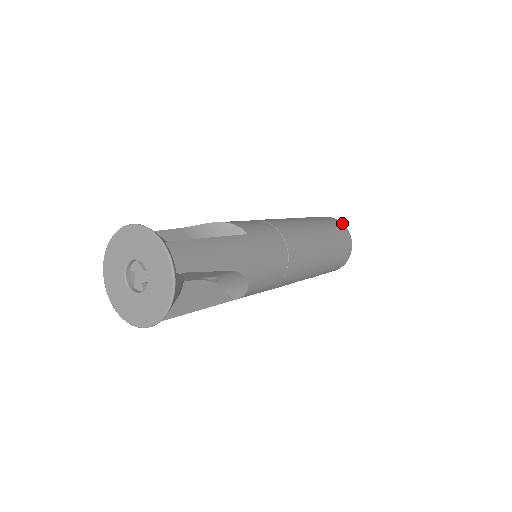
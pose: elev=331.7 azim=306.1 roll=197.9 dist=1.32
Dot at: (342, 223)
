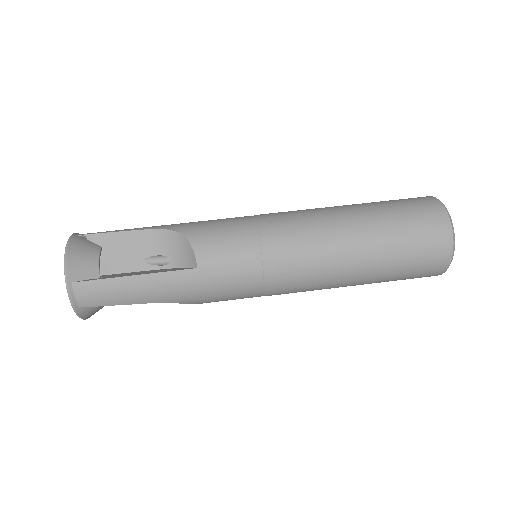
Dot at: (452, 234)
